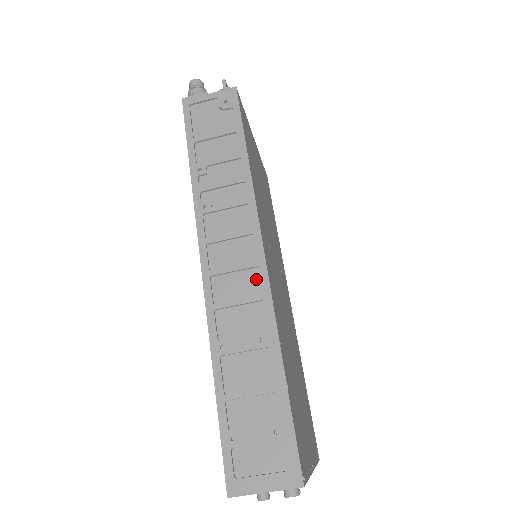
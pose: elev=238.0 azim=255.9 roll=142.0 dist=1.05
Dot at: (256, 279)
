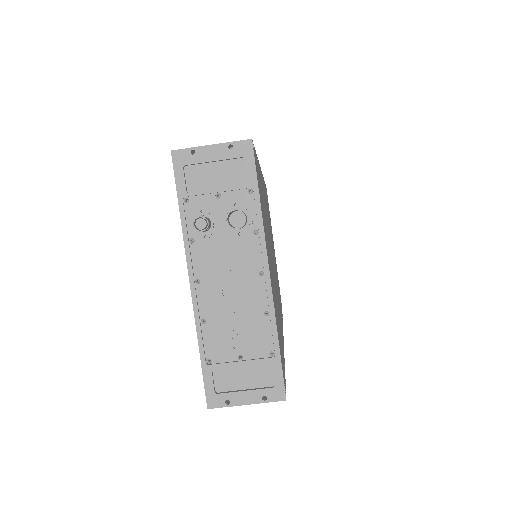
Dot at: occluded
